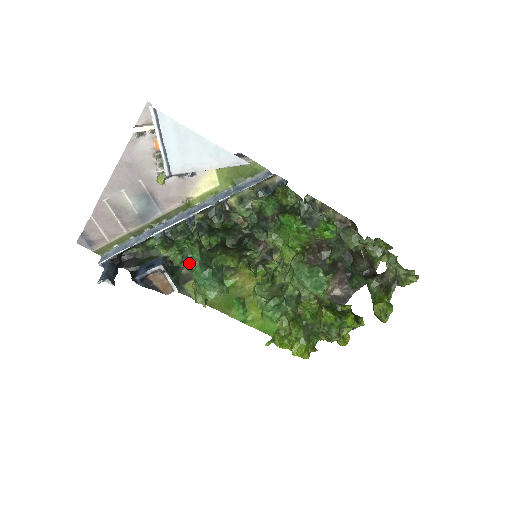
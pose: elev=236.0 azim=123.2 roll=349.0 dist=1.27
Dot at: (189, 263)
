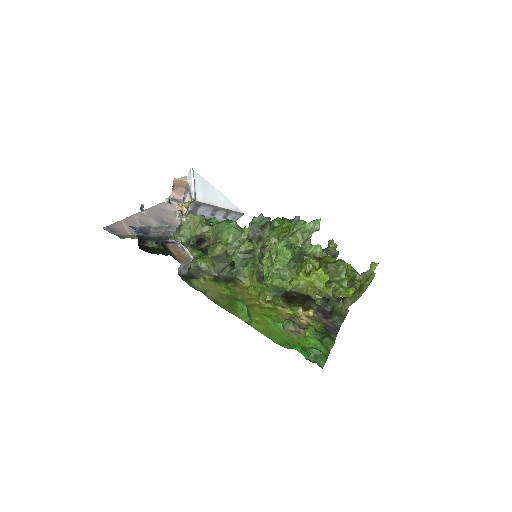
Dot at: (211, 226)
